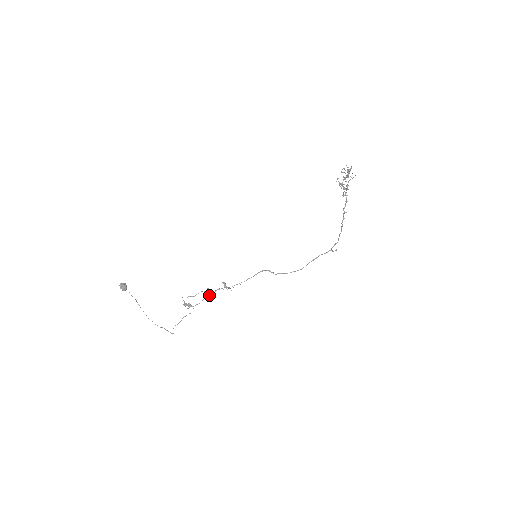
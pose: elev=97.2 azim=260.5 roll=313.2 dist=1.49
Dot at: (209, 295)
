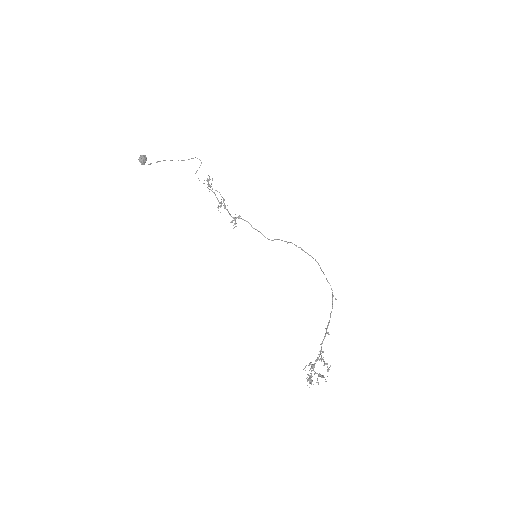
Dot at: (224, 204)
